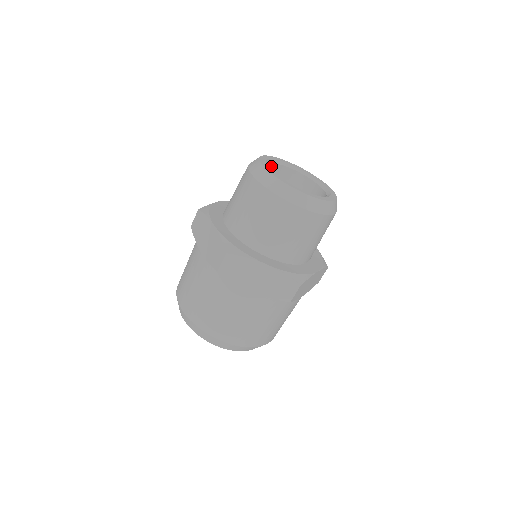
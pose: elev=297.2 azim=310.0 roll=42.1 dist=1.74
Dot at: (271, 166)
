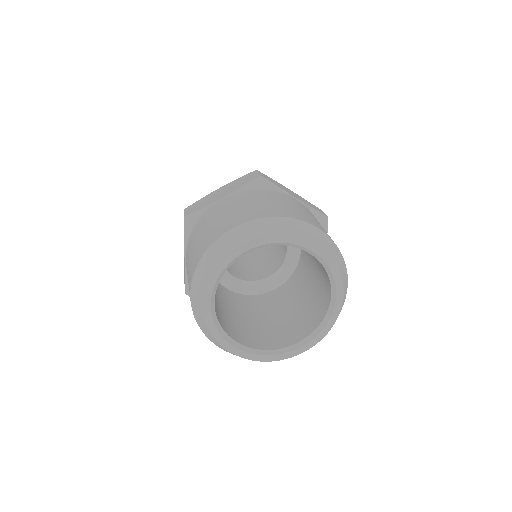
Dot at: occluded
